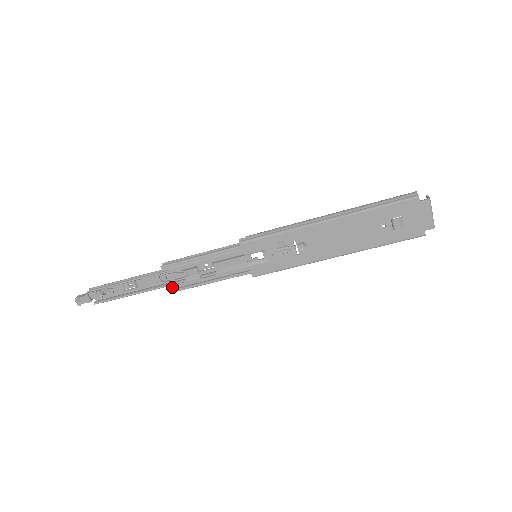
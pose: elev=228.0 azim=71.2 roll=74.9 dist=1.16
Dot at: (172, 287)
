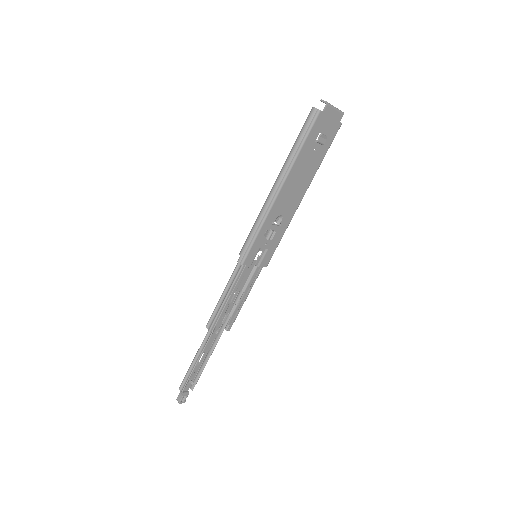
Dot at: (227, 329)
